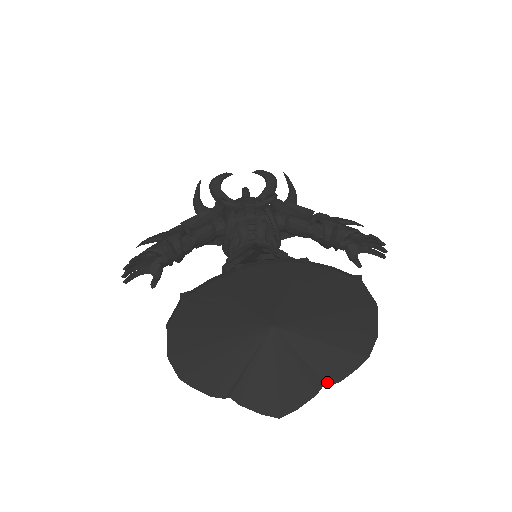
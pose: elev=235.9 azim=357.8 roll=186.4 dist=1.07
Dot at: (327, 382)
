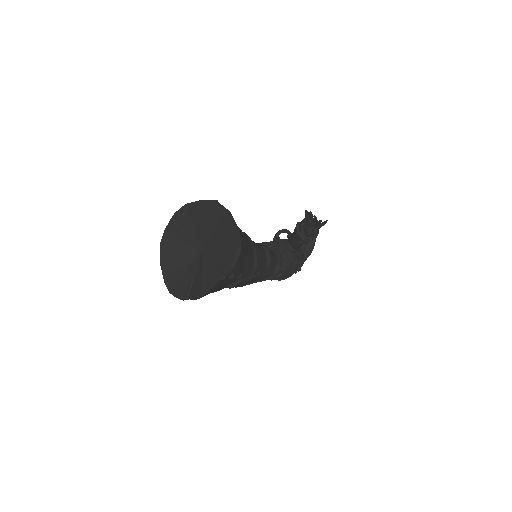
Dot at: (224, 271)
